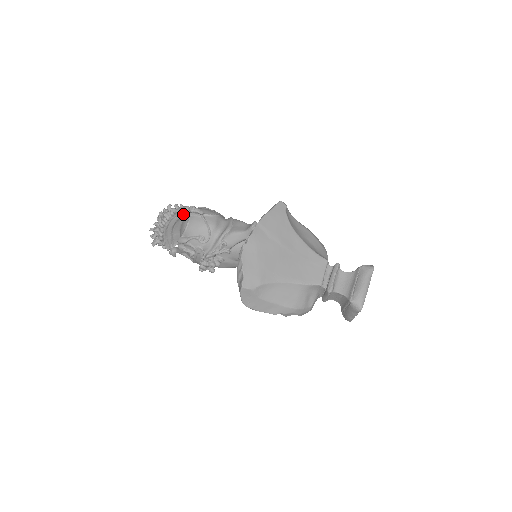
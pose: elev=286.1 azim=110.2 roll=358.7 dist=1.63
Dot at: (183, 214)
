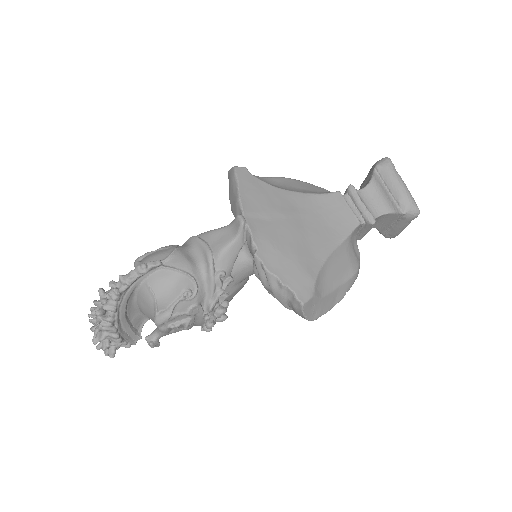
Dot at: (132, 286)
